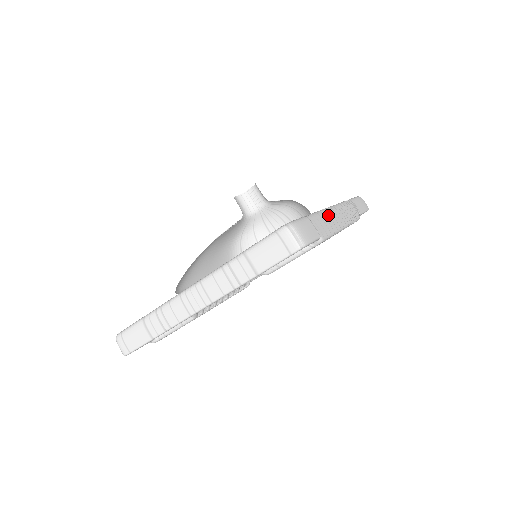
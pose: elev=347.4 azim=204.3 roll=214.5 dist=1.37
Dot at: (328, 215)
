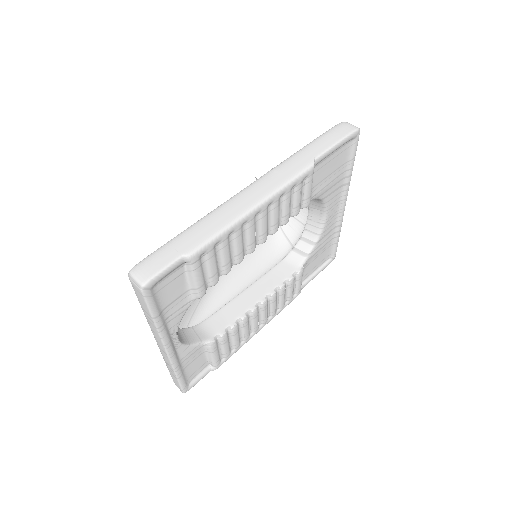
Dot at: (219, 212)
